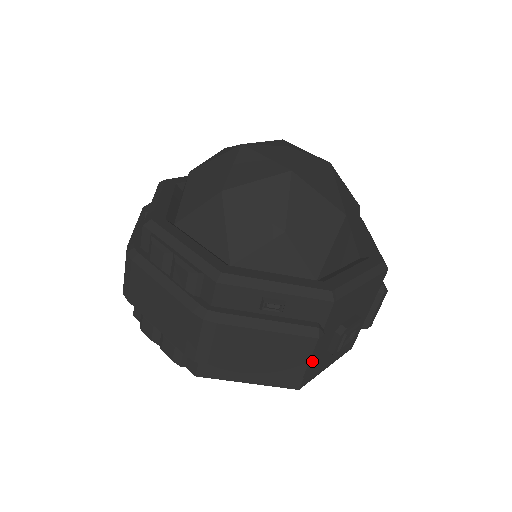
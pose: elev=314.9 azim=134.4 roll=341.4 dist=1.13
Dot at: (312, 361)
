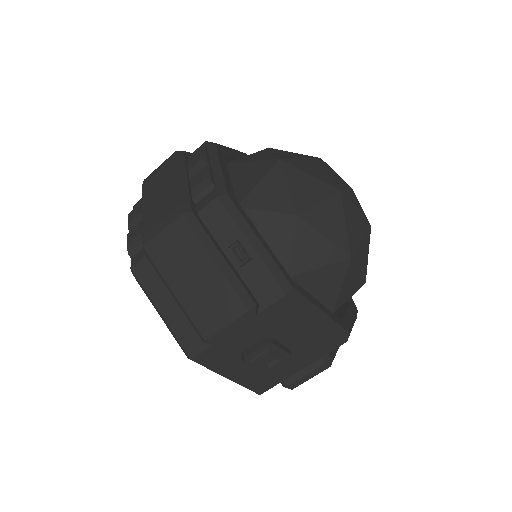
Dot at: (225, 333)
